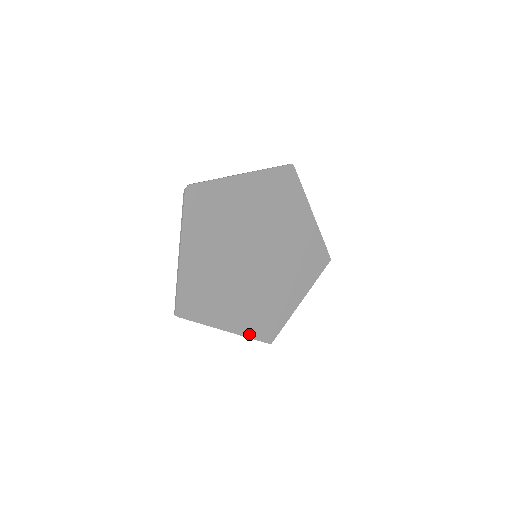
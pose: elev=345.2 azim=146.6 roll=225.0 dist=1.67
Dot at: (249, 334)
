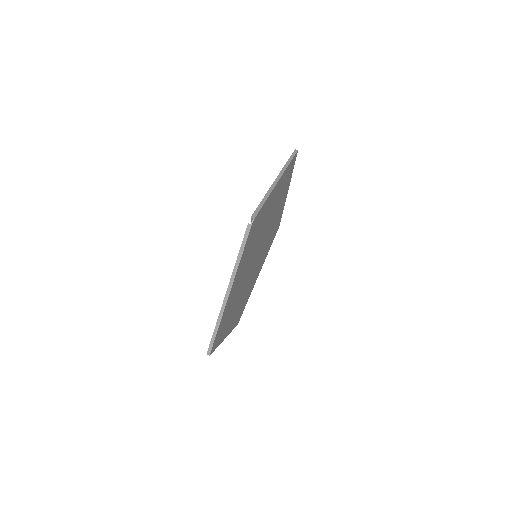
Dot at: occluded
